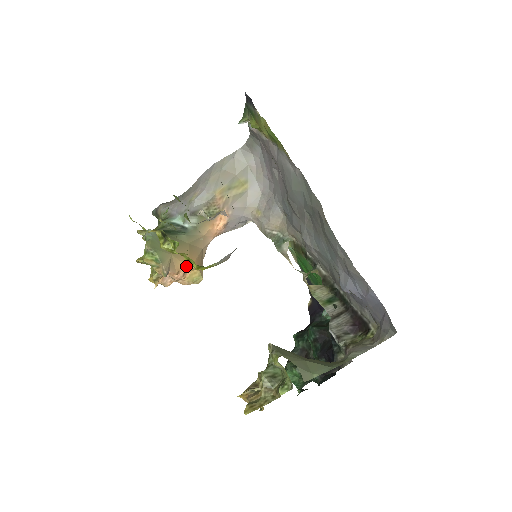
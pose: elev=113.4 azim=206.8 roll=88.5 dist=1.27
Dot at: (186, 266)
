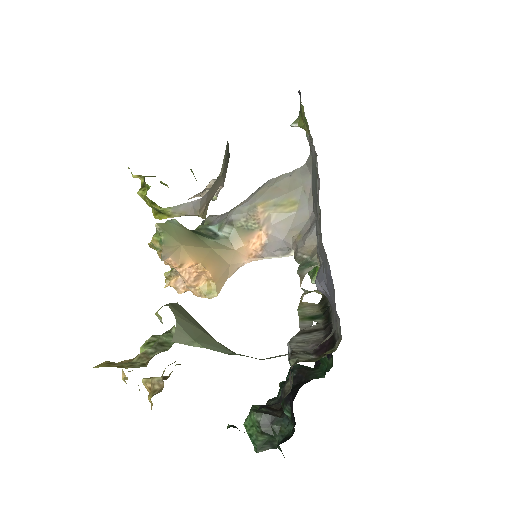
Dot at: (197, 267)
